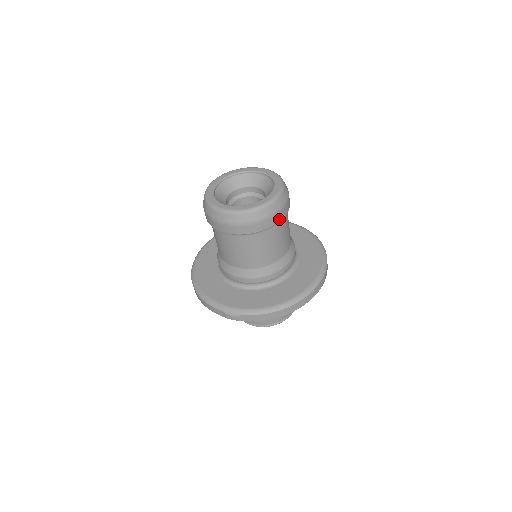
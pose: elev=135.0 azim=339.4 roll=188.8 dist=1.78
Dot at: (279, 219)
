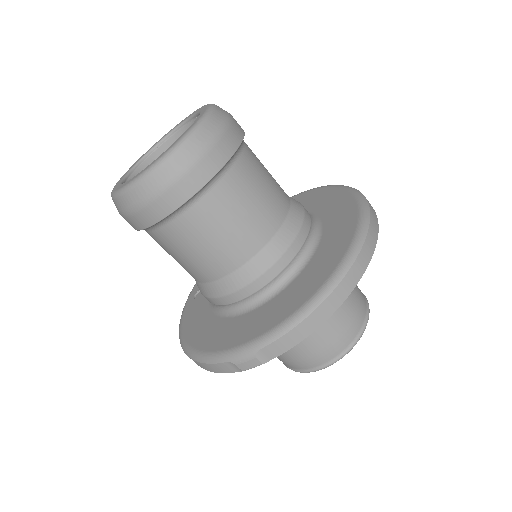
Dot at: (228, 153)
